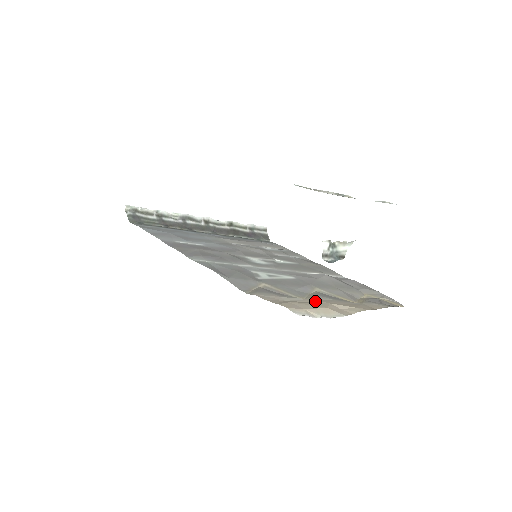
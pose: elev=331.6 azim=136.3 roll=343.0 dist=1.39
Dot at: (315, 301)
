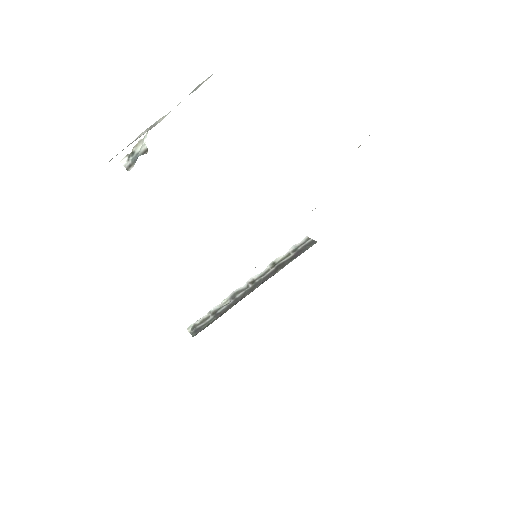
Dot at: occluded
